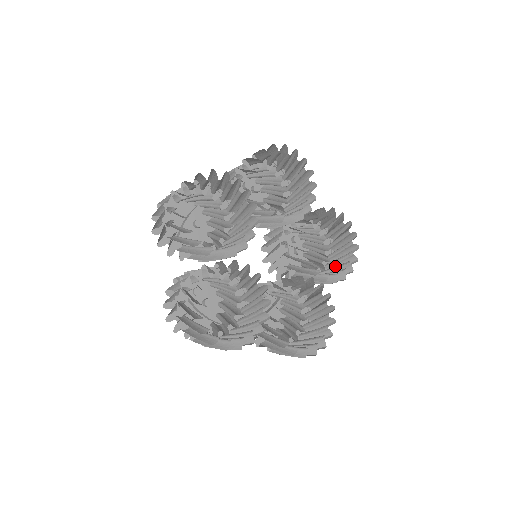
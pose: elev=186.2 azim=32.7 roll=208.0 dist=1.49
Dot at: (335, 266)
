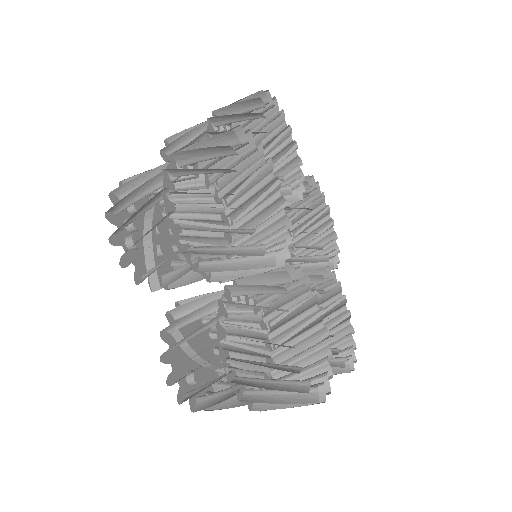
Dot at: occluded
